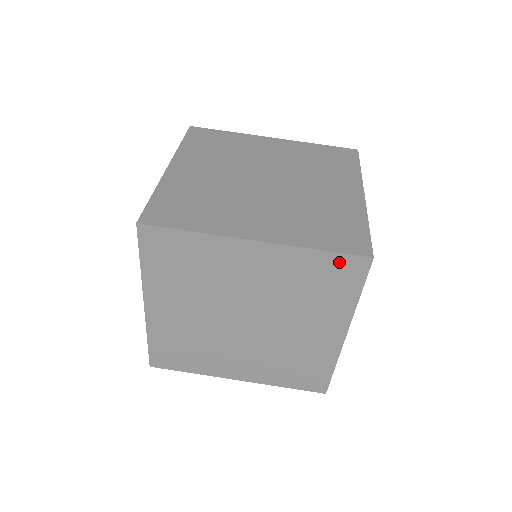
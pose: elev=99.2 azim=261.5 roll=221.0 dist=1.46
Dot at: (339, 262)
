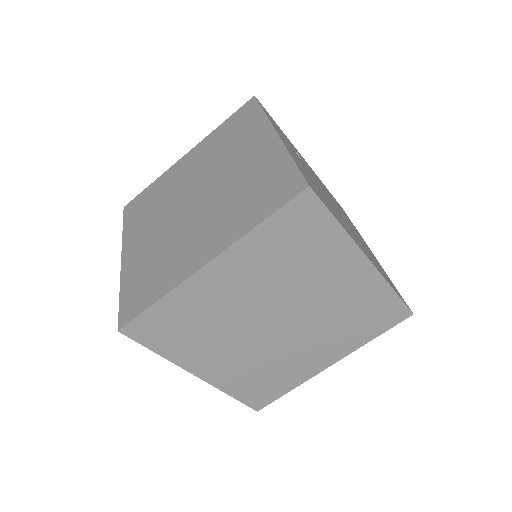
Dot at: occluded
